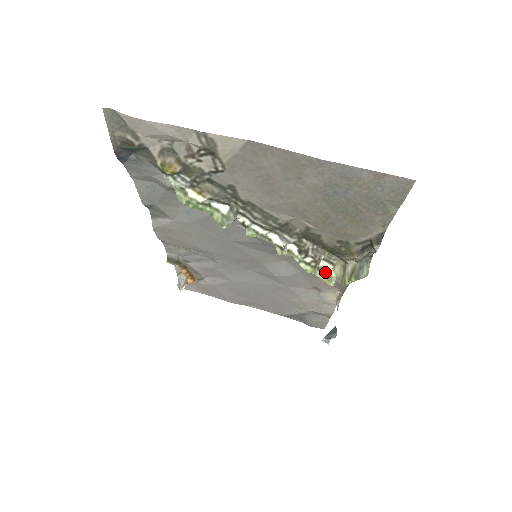
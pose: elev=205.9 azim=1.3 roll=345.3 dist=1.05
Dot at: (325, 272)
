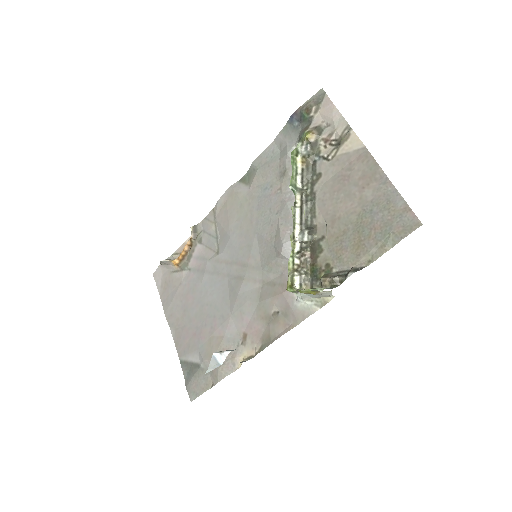
Dot at: (293, 284)
